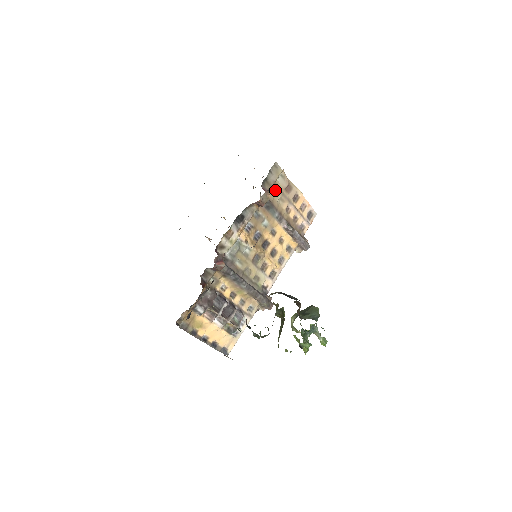
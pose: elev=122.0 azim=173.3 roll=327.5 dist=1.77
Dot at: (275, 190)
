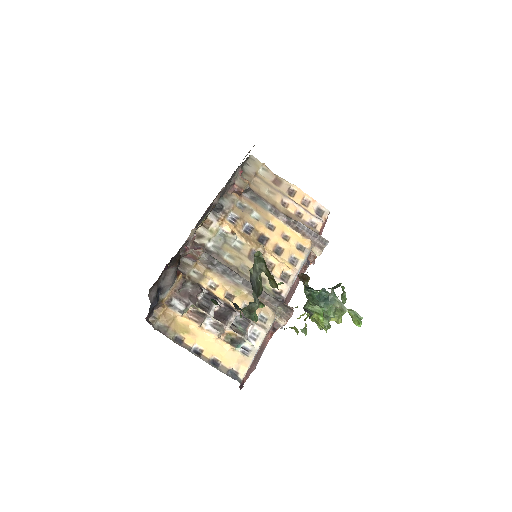
Dot at: (259, 182)
